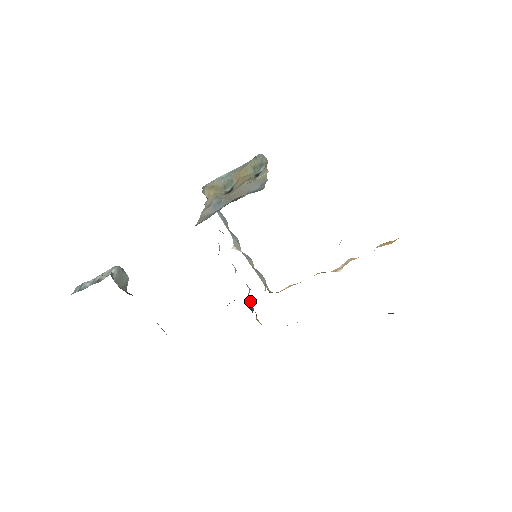
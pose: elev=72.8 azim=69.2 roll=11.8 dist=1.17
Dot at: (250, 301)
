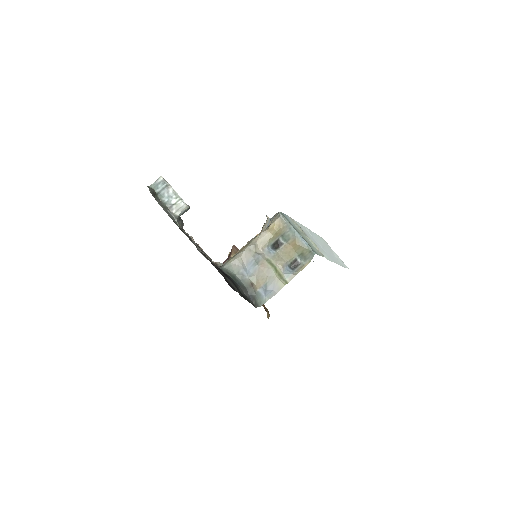
Dot at: (234, 253)
